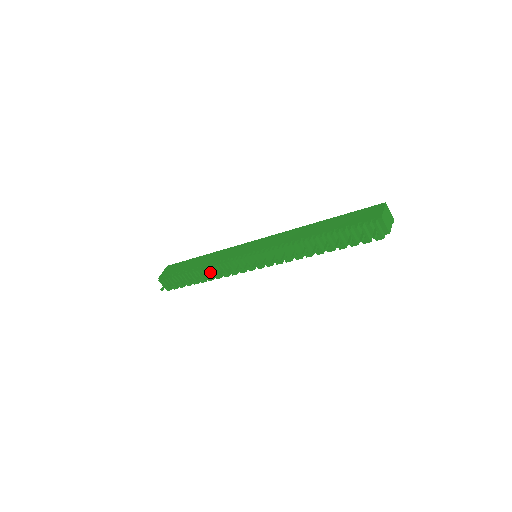
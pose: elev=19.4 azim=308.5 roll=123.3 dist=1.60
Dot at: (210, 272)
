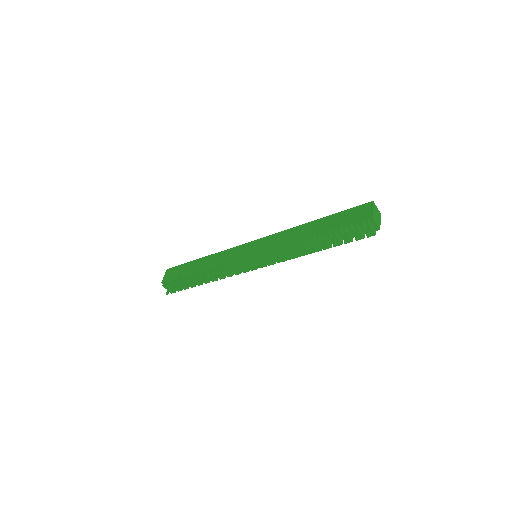
Dot at: (213, 274)
